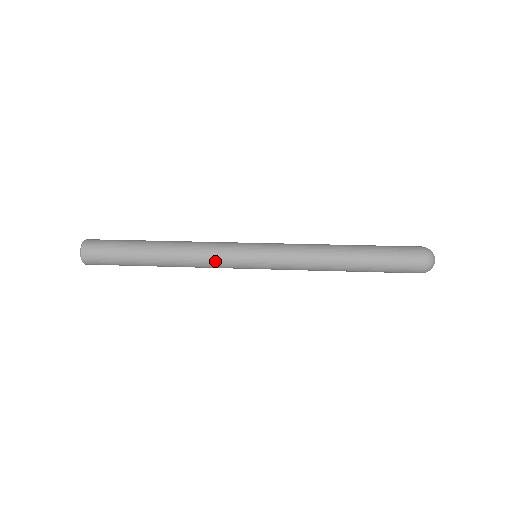
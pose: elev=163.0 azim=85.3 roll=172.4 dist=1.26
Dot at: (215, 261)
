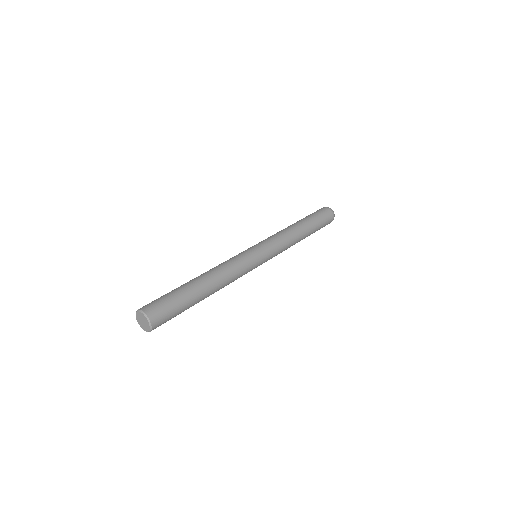
Dot at: (243, 271)
